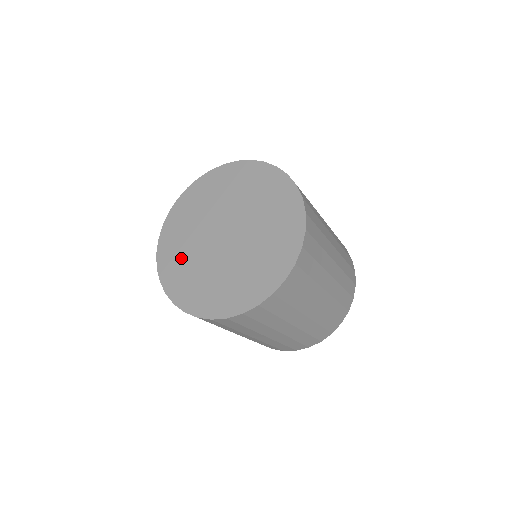
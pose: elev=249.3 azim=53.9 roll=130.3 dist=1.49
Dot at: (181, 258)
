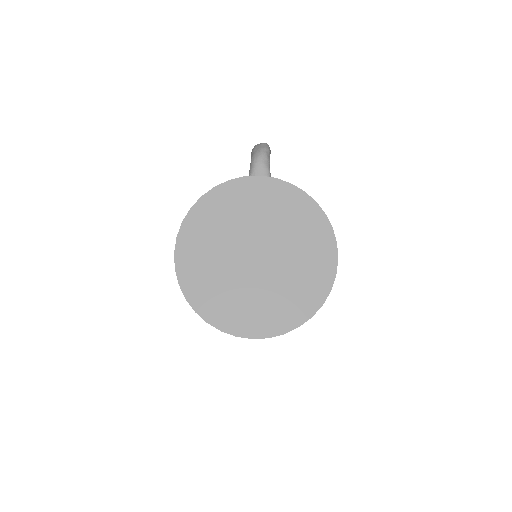
Dot at: (205, 246)
